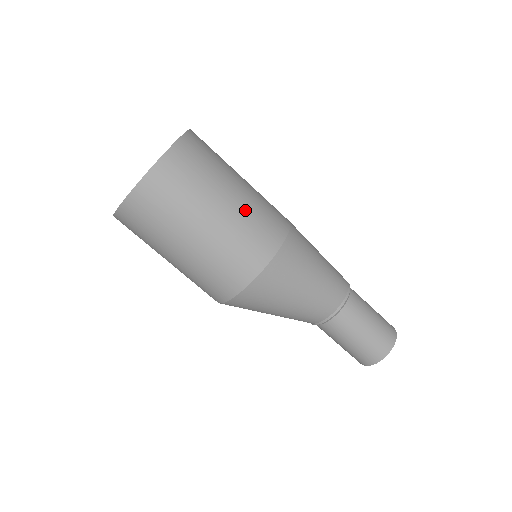
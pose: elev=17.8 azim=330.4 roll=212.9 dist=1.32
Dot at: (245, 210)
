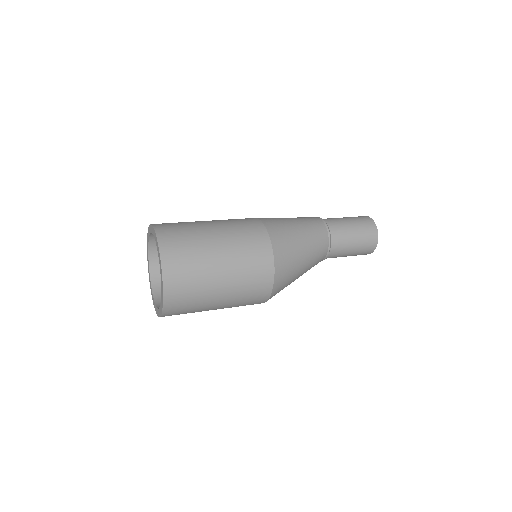
Dot at: (232, 239)
